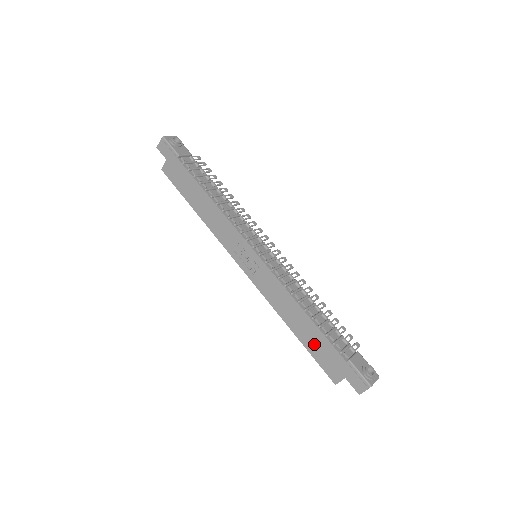
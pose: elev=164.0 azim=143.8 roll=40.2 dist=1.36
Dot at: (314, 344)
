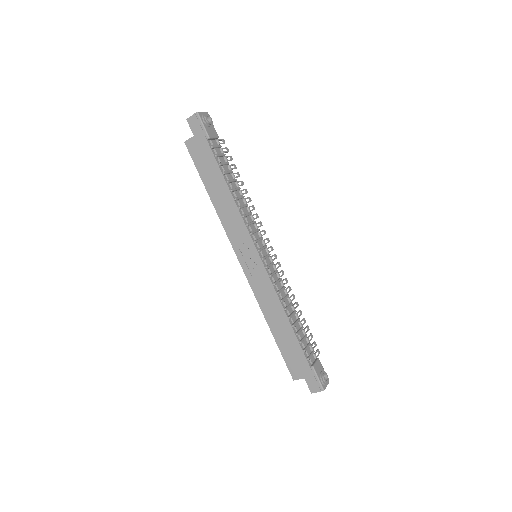
Dot at: (287, 346)
